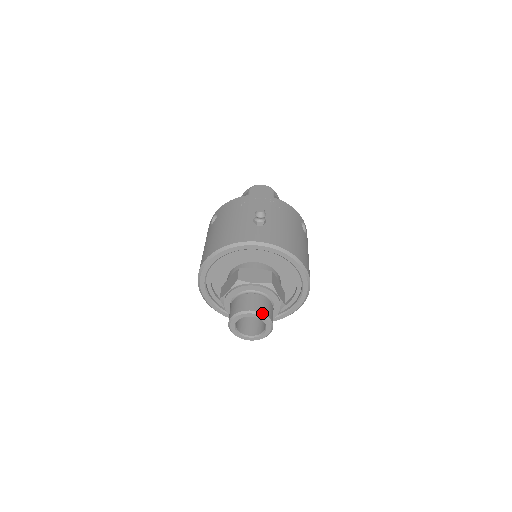
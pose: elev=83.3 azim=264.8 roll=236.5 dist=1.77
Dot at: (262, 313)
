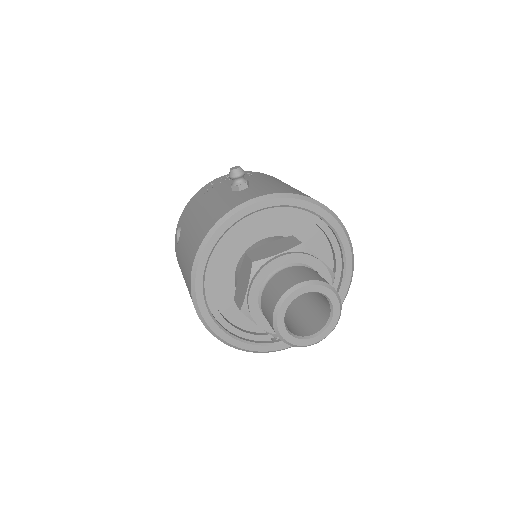
Dot at: (315, 280)
